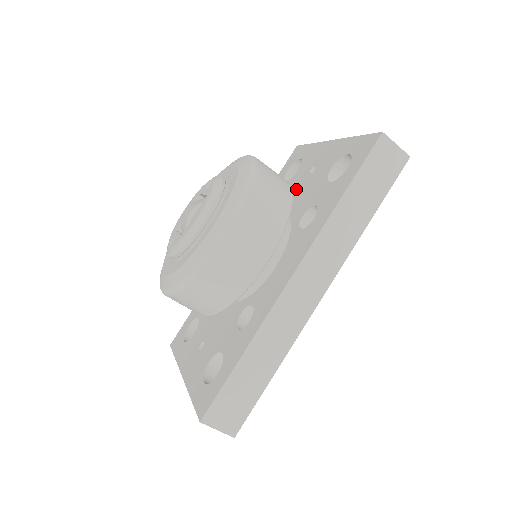
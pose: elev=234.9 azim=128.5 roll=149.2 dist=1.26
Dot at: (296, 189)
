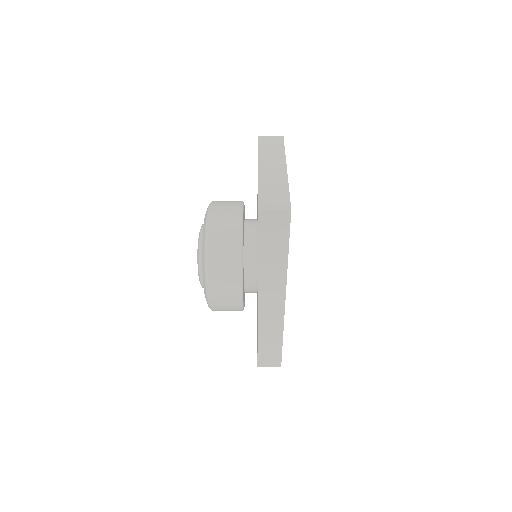
Dot at: occluded
